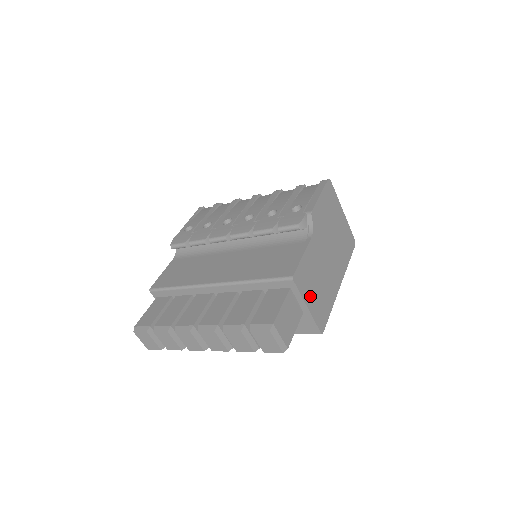
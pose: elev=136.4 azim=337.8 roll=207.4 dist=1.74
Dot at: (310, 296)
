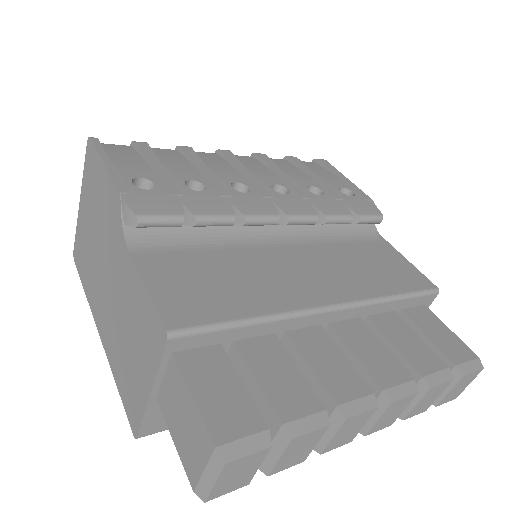
Dot at: occluded
